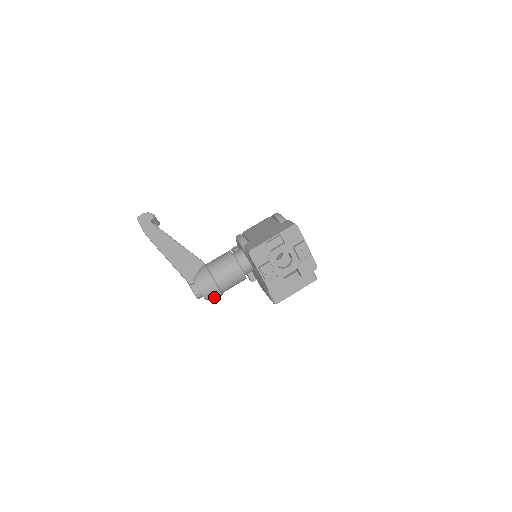
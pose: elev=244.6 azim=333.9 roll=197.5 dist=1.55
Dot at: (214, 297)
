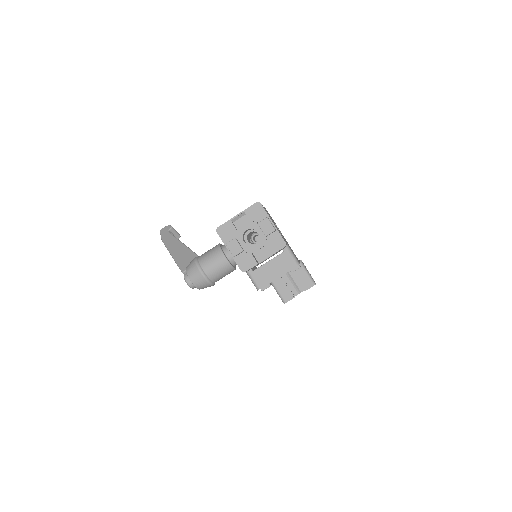
Dot at: (204, 285)
